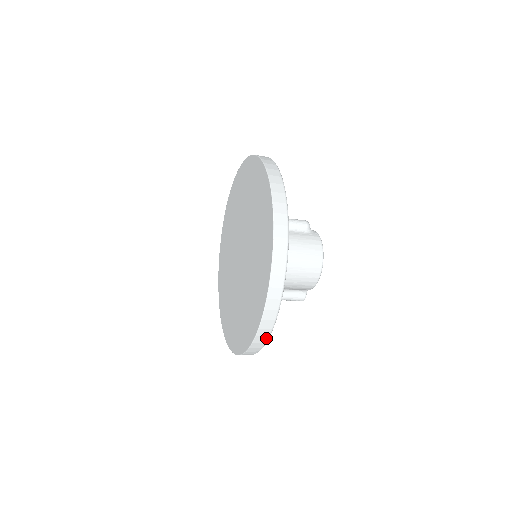
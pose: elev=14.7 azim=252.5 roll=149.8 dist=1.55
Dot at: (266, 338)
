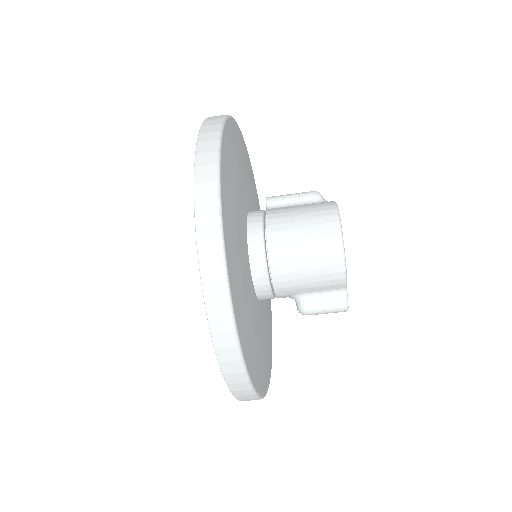
Dot at: (231, 336)
